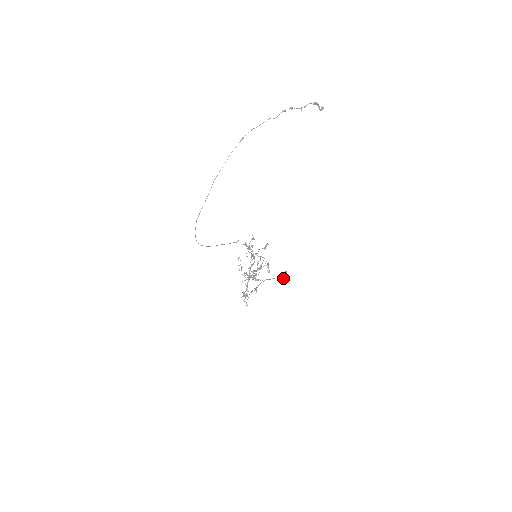
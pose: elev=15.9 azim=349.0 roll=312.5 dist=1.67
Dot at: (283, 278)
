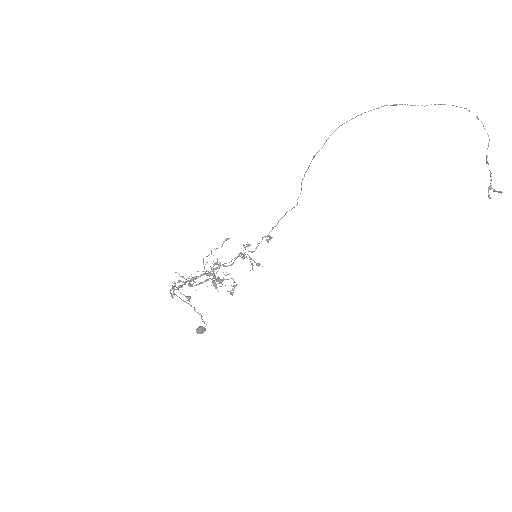
Dot at: (198, 331)
